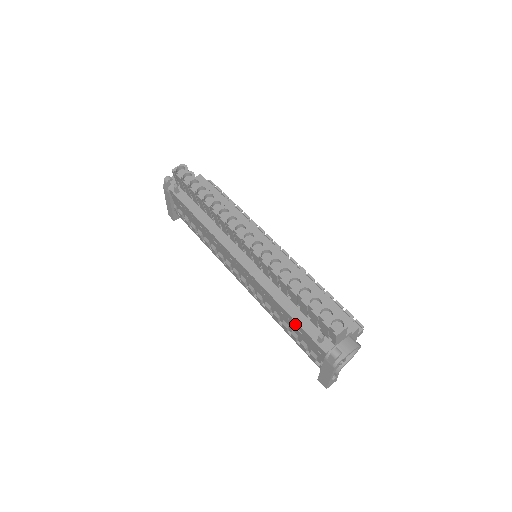
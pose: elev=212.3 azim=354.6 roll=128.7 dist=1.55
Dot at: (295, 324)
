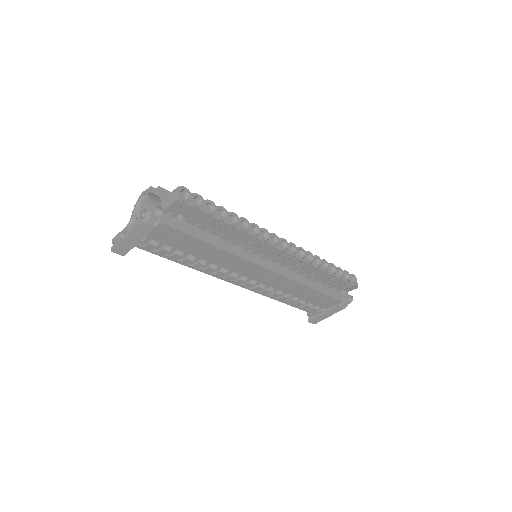
Dot at: (319, 295)
